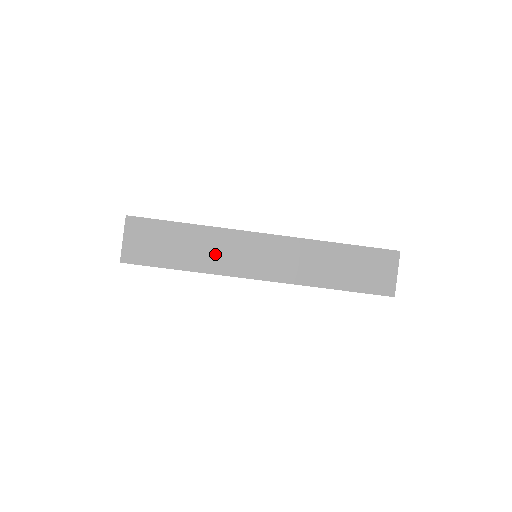
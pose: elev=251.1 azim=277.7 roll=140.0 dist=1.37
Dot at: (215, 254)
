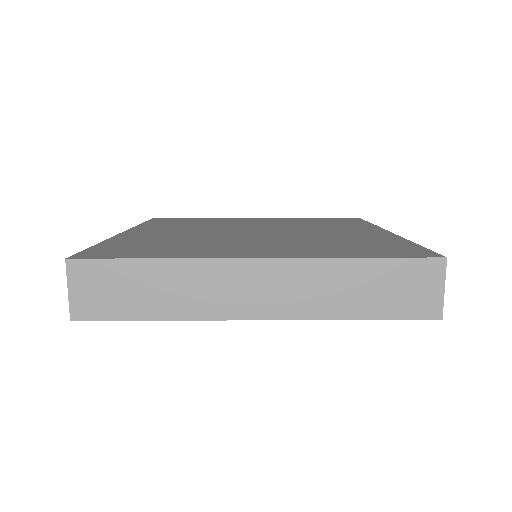
Dot at: (193, 294)
